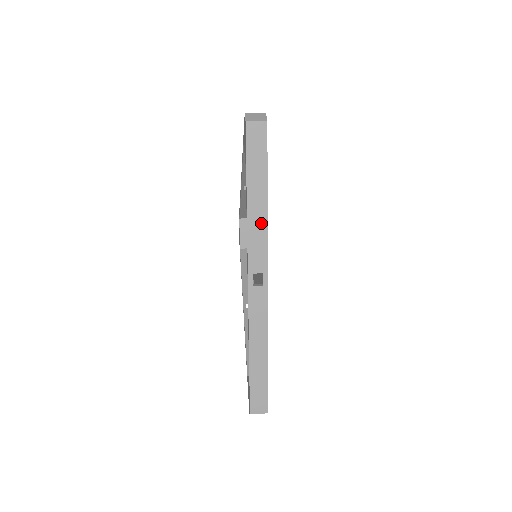
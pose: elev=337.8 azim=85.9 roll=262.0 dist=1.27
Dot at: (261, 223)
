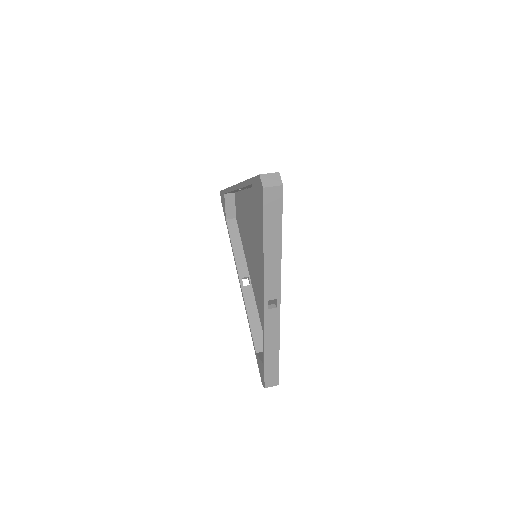
Dot at: (276, 264)
